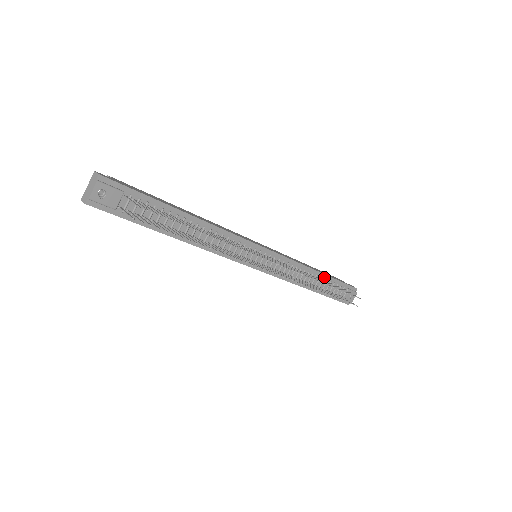
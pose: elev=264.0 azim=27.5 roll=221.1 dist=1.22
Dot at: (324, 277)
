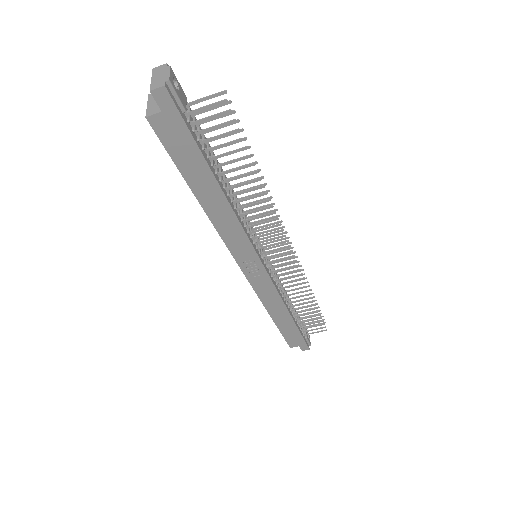
Dot at: occluded
